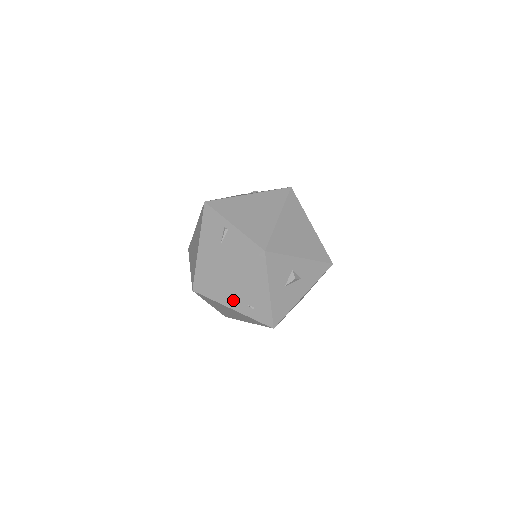
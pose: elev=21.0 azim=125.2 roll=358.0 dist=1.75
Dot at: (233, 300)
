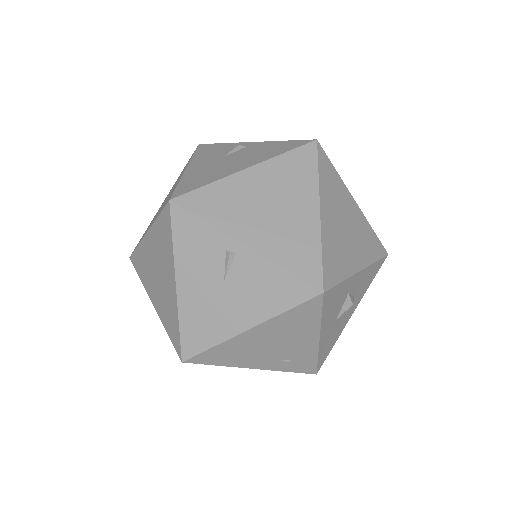
Dot at: (255, 359)
